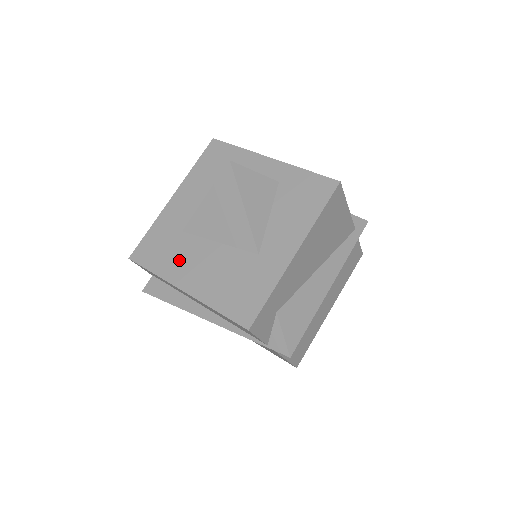
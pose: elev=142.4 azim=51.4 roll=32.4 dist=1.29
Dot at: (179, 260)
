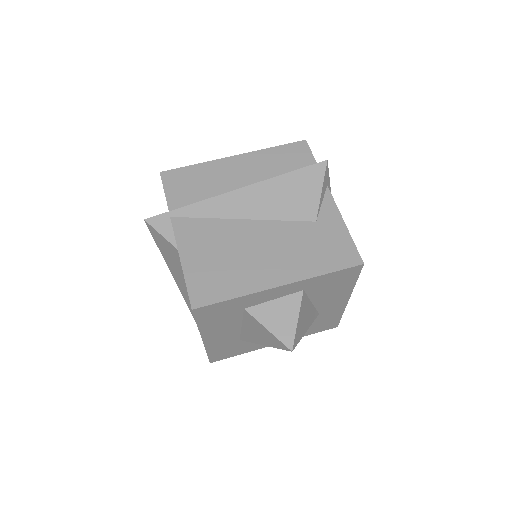
Dot at: (256, 344)
